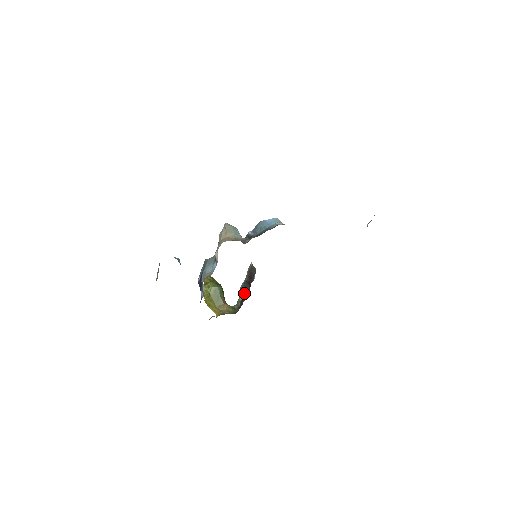
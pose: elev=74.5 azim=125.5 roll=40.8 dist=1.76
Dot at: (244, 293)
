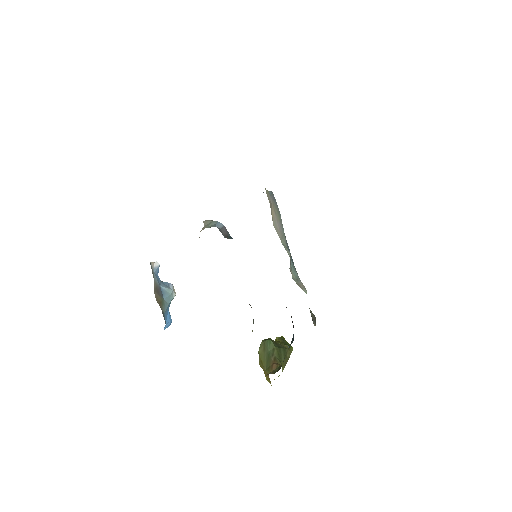
Dot at: (293, 339)
